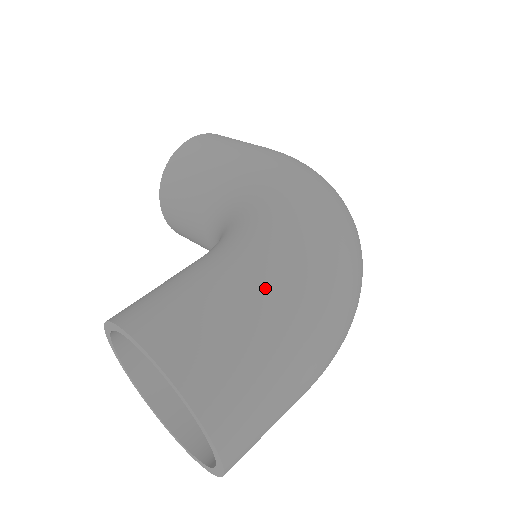
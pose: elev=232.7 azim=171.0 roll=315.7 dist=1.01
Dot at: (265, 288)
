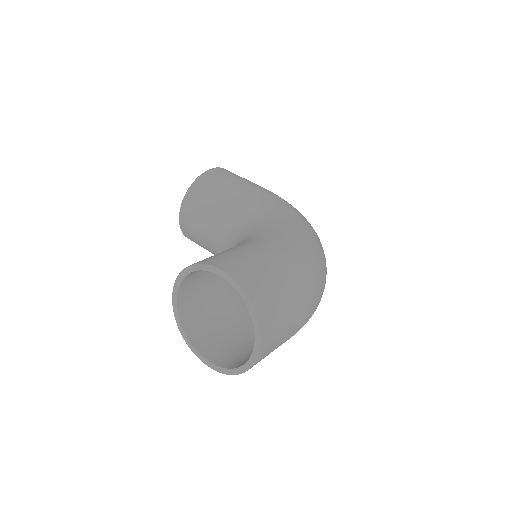
Dot at: (291, 266)
